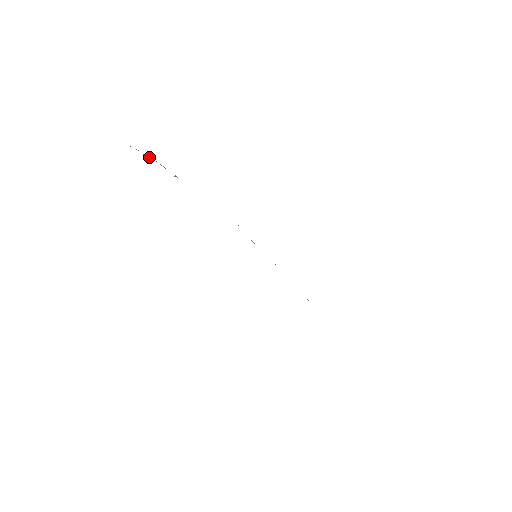
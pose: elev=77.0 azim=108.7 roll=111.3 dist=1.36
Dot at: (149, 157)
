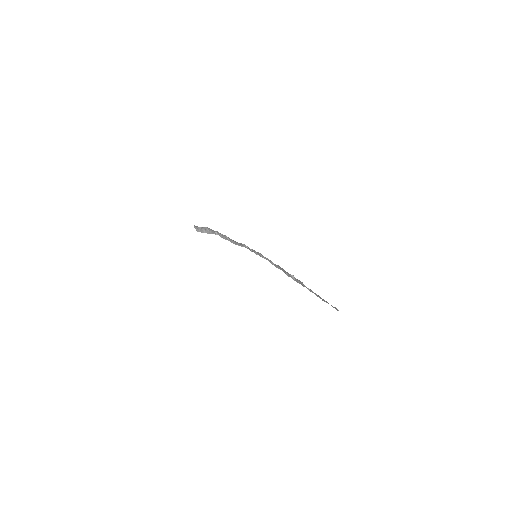
Dot at: (205, 232)
